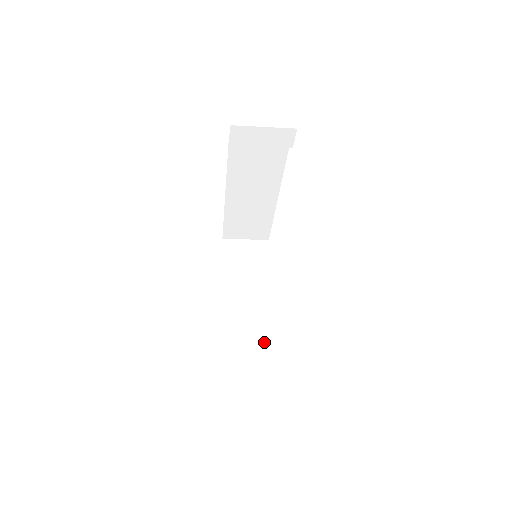
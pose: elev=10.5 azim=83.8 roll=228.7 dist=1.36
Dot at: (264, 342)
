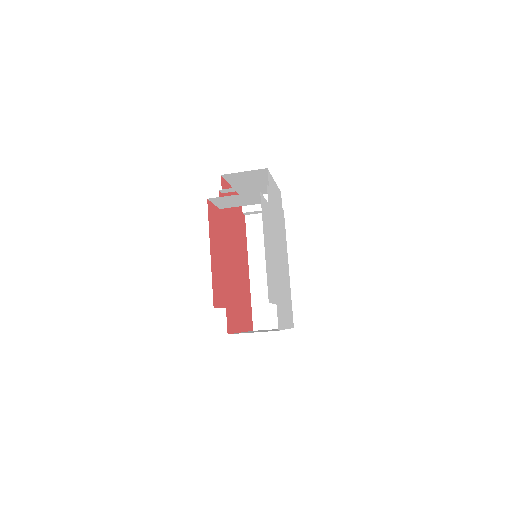
Dot at: occluded
